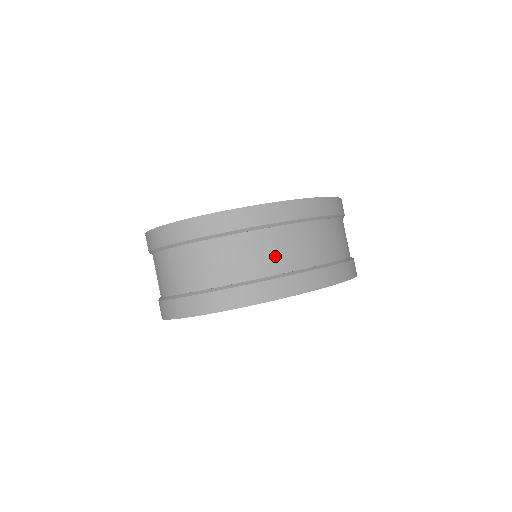
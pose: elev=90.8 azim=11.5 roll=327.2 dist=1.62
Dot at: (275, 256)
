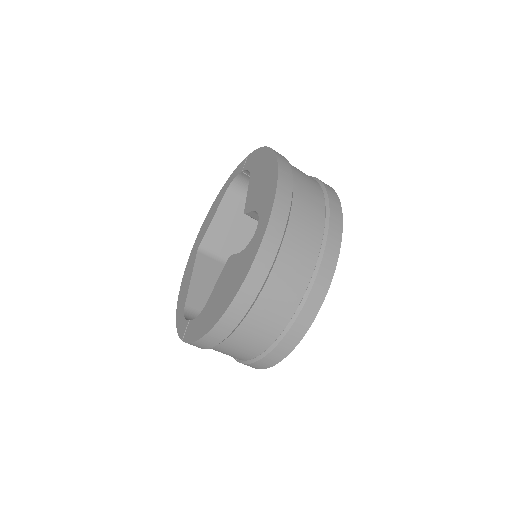
Dot at: (295, 278)
